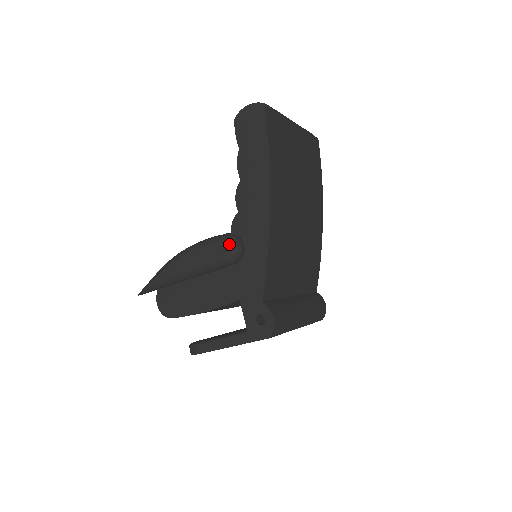
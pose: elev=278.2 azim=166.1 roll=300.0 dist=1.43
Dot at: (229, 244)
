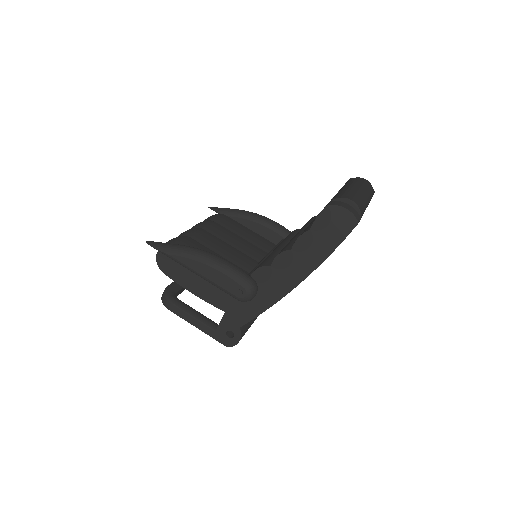
Dot at: (247, 294)
